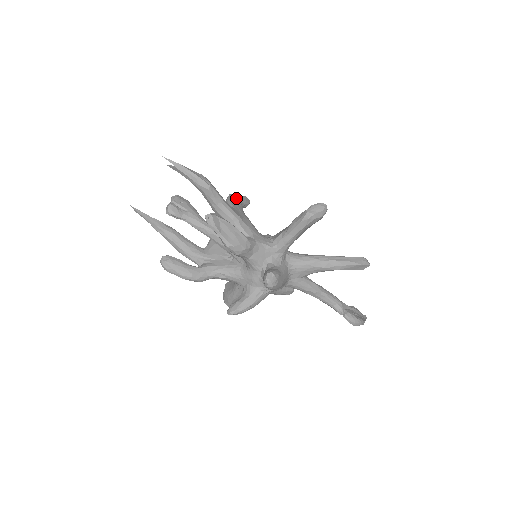
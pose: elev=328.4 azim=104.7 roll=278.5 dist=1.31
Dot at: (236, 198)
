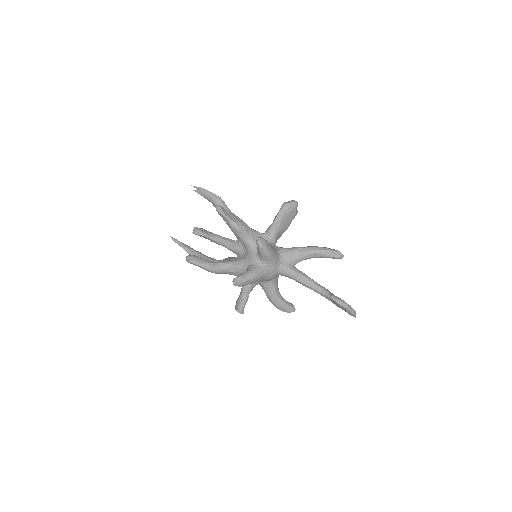
Dot at: occluded
